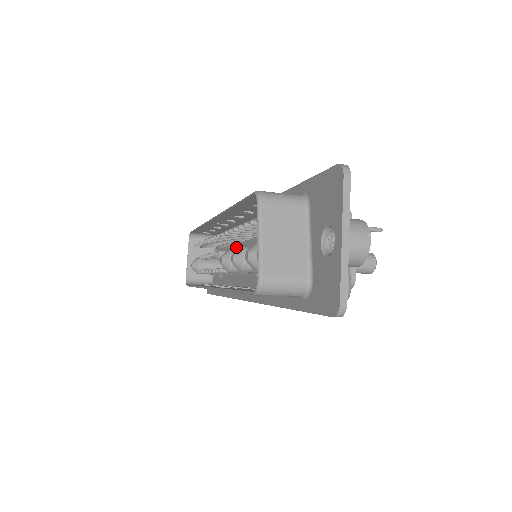
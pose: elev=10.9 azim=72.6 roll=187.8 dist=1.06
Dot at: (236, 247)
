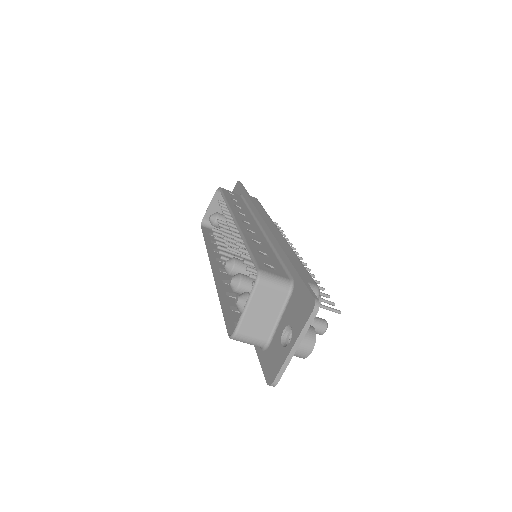
Dot at: occluded
